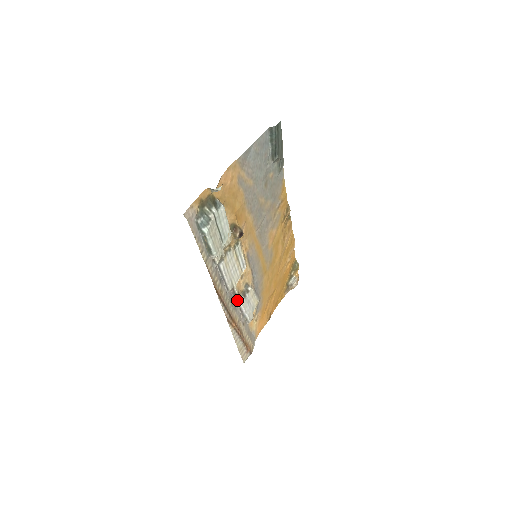
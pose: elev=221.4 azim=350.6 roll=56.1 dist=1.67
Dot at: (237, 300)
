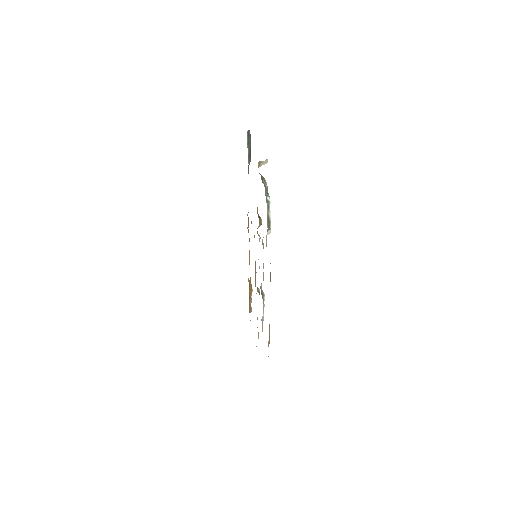
Dot at: (263, 298)
